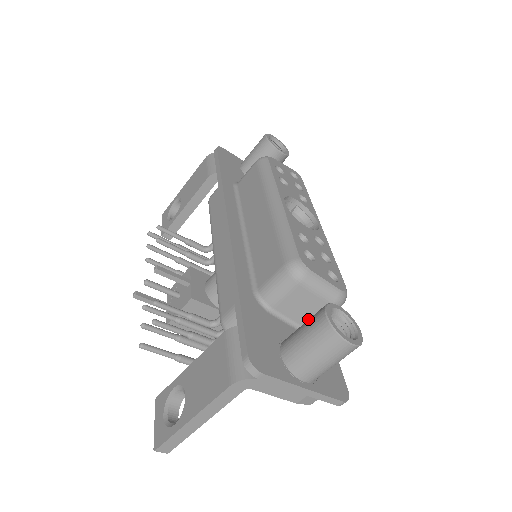
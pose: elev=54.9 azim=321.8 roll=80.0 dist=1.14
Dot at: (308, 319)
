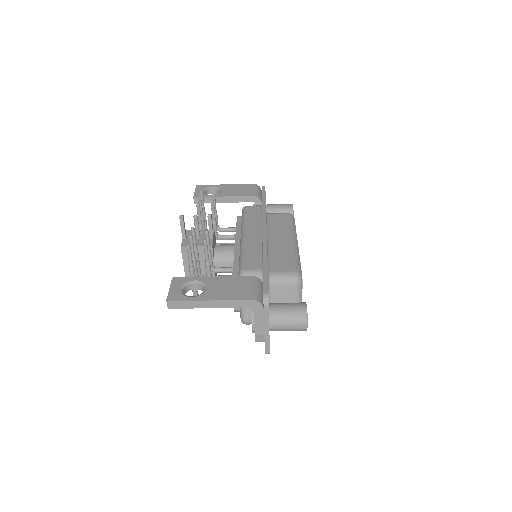
Dot at: occluded
